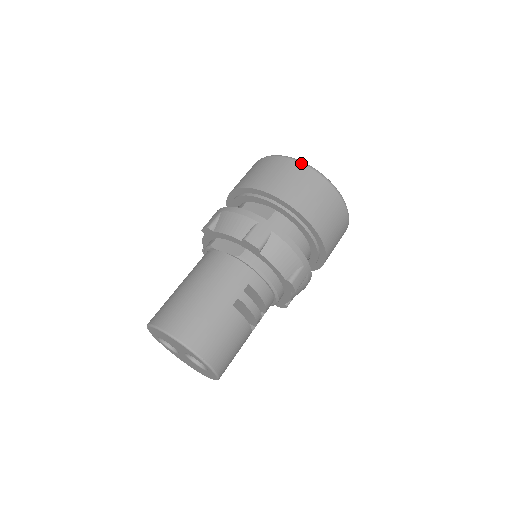
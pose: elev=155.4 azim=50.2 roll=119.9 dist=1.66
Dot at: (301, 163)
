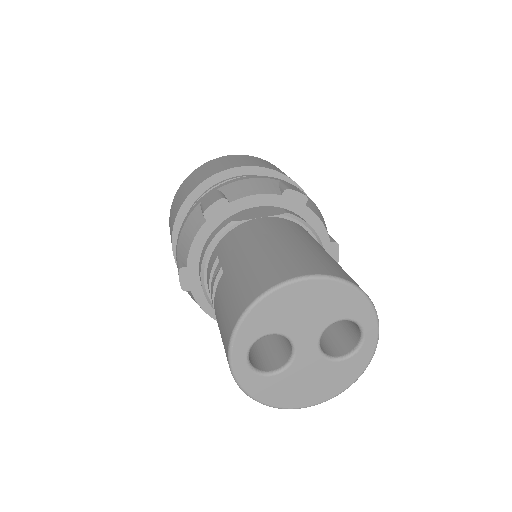
Dot at: occluded
